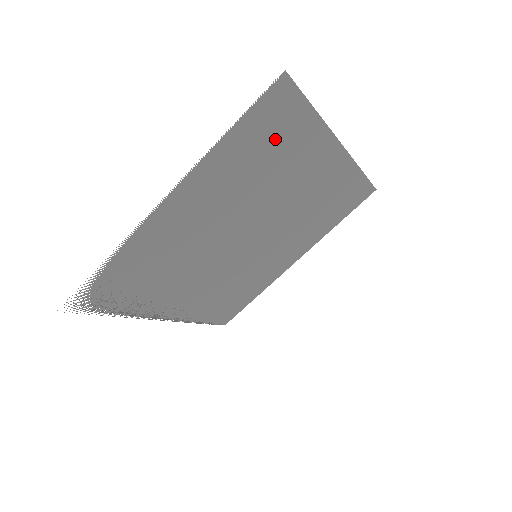
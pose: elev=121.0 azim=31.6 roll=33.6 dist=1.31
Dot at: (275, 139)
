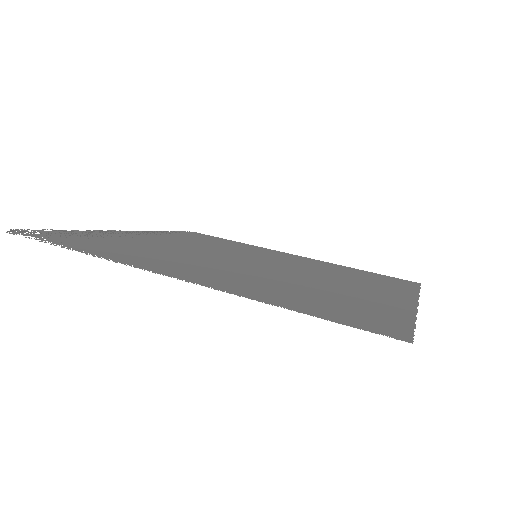
Dot at: (345, 305)
